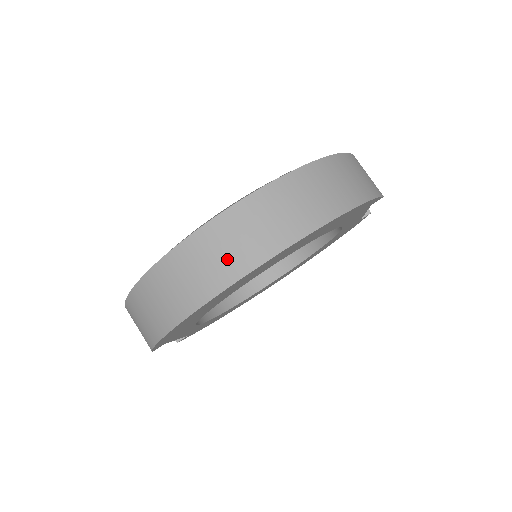
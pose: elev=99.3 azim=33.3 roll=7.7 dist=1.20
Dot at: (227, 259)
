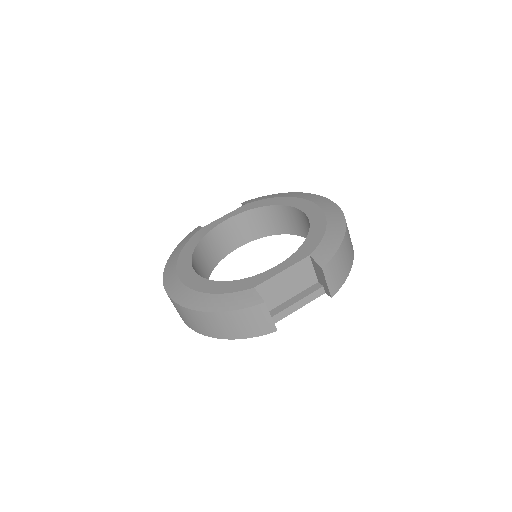
Dot at: occluded
